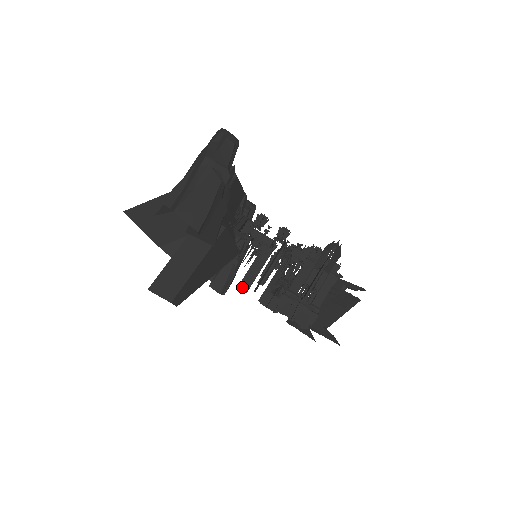
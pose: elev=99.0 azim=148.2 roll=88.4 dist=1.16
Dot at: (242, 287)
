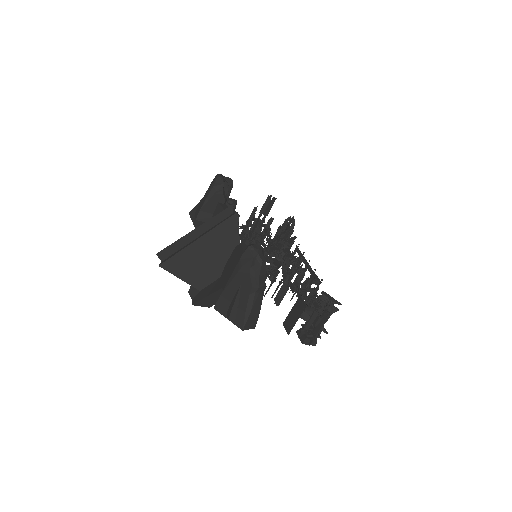
Dot at: occluded
